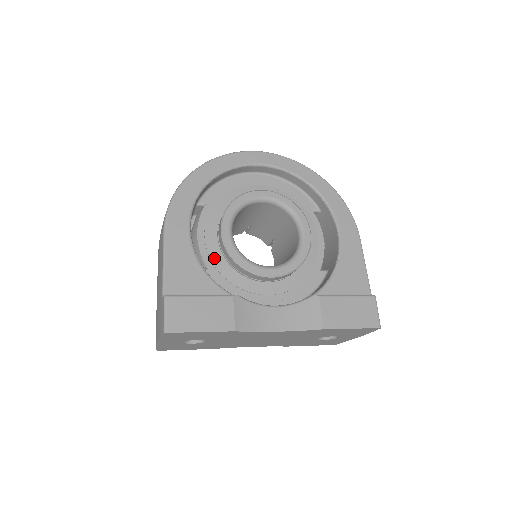
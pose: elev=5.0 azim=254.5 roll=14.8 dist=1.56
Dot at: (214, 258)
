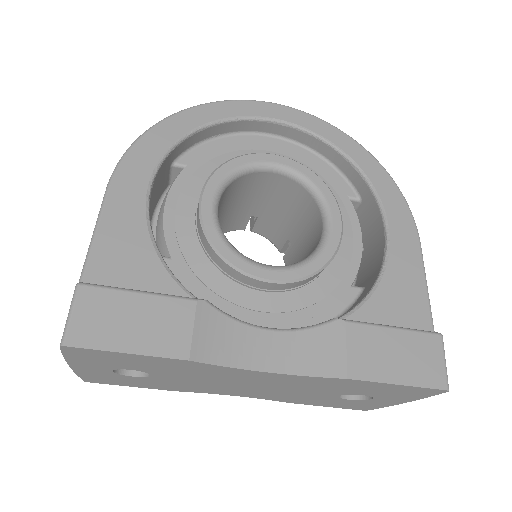
Dot at: (184, 243)
